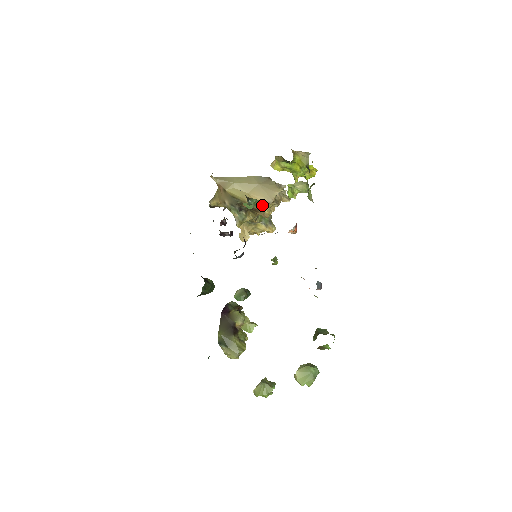
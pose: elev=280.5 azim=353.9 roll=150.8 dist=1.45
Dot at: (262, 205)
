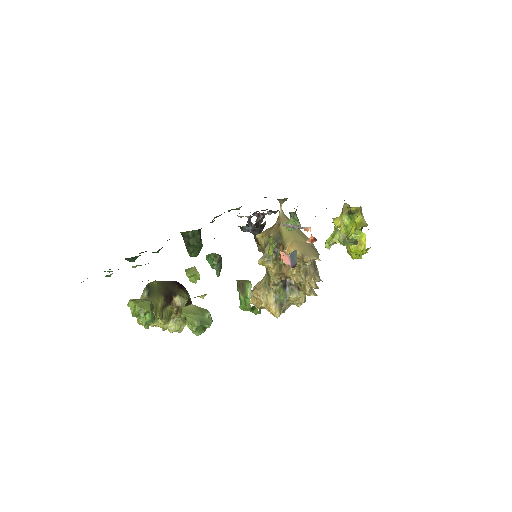
Dot at: occluded
